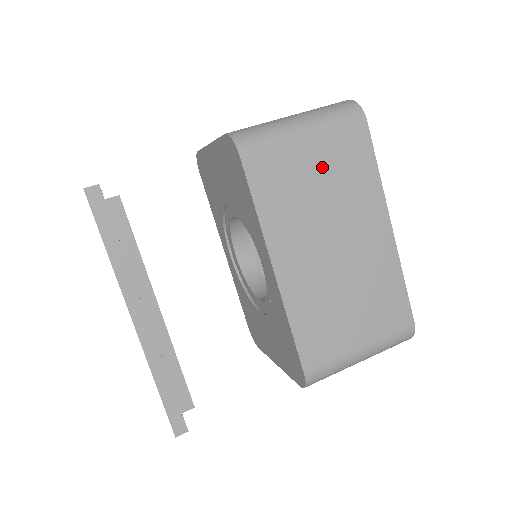
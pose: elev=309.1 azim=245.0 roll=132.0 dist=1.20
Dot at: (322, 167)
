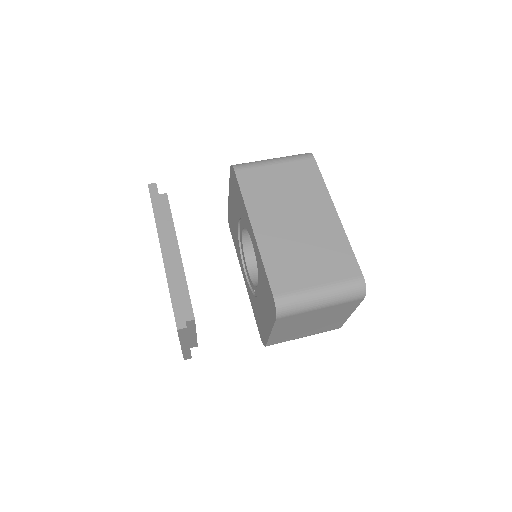
Dot at: (285, 178)
